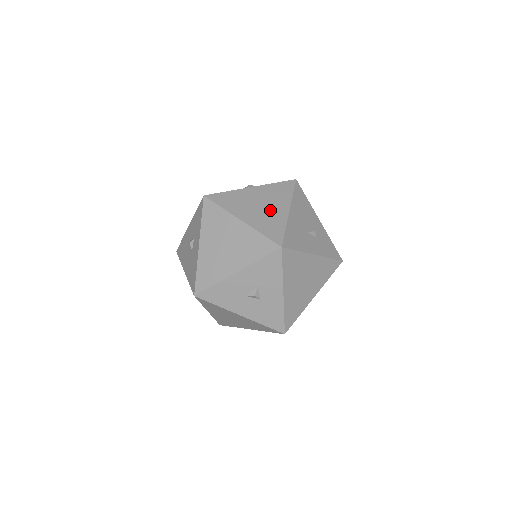
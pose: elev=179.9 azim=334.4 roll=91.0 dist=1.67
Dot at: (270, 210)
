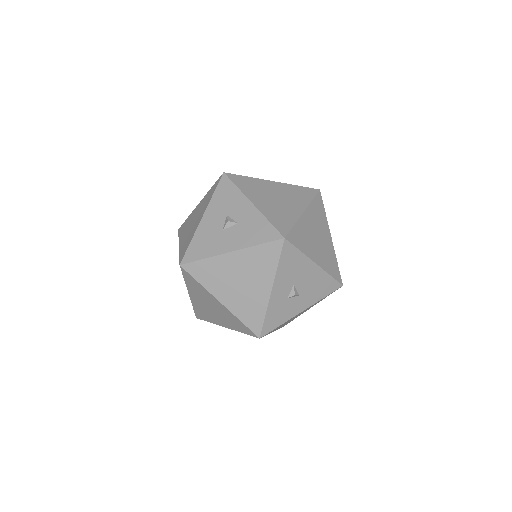
Dot at: occluded
